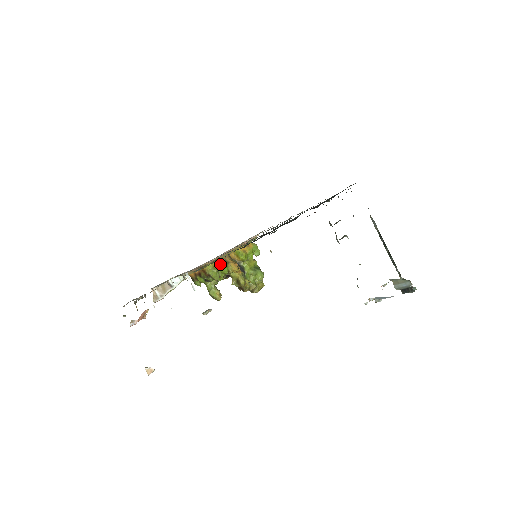
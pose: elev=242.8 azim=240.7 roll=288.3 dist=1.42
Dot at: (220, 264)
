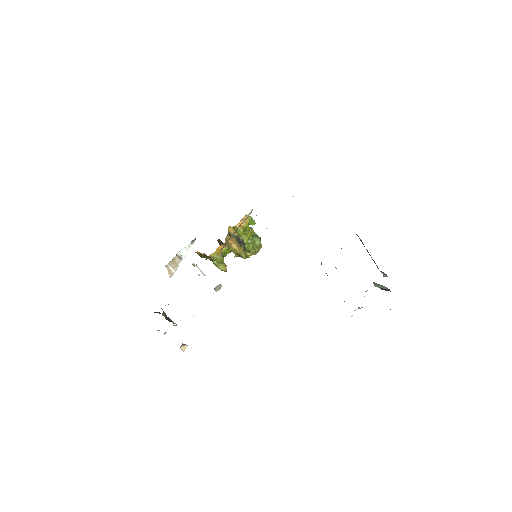
Dot at: (223, 249)
